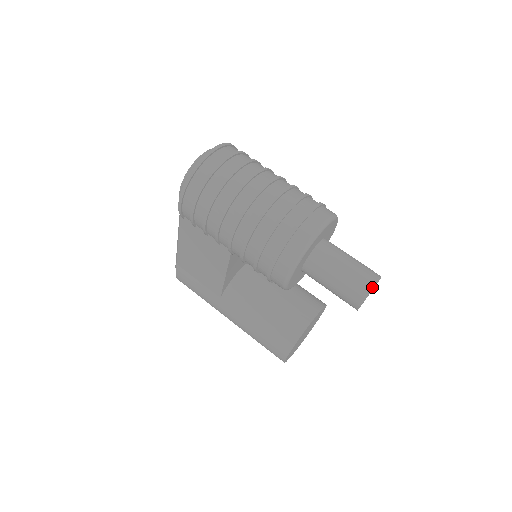
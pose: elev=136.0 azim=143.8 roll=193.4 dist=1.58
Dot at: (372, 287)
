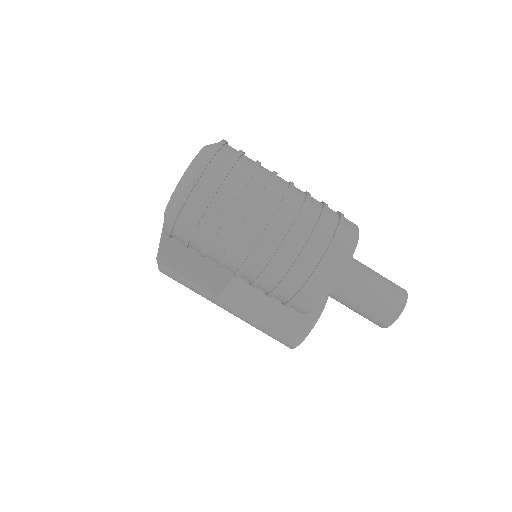
Dot at: (400, 311)
